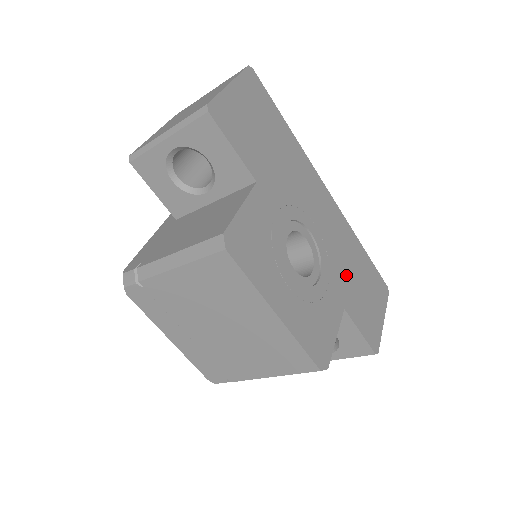
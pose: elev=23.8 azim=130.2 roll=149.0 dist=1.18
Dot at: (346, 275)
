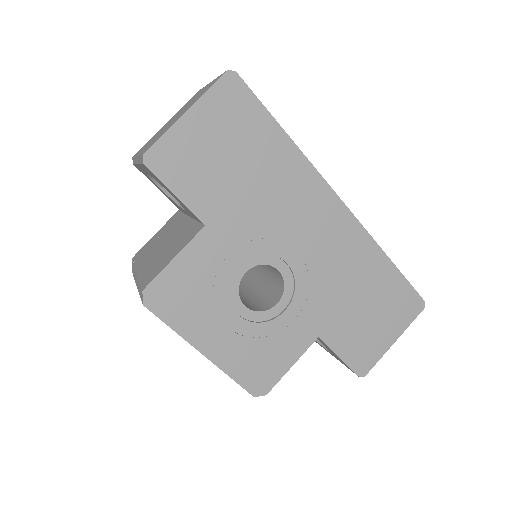
Dot at: (338, 300)
